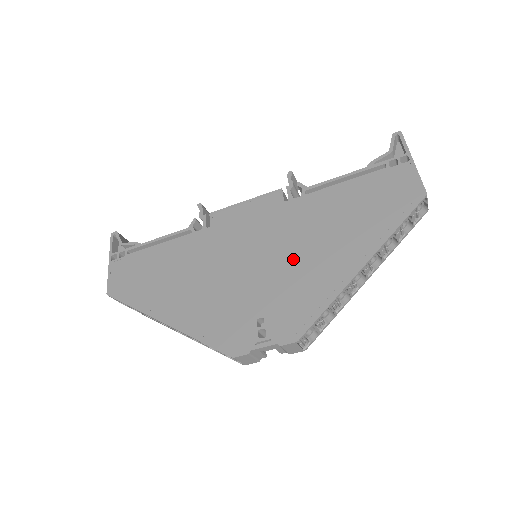
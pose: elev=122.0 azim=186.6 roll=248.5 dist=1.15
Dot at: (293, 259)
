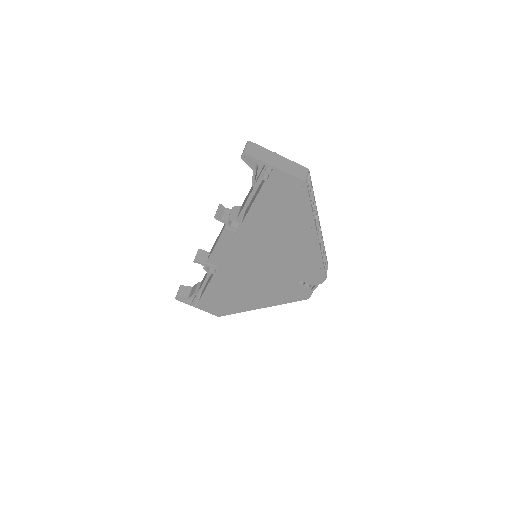
Dot at: (280, 254)
